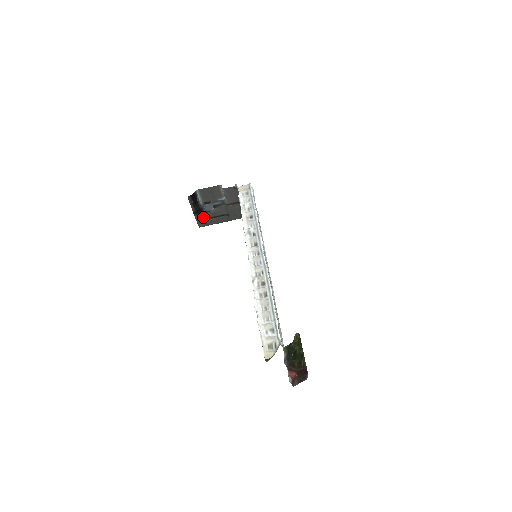
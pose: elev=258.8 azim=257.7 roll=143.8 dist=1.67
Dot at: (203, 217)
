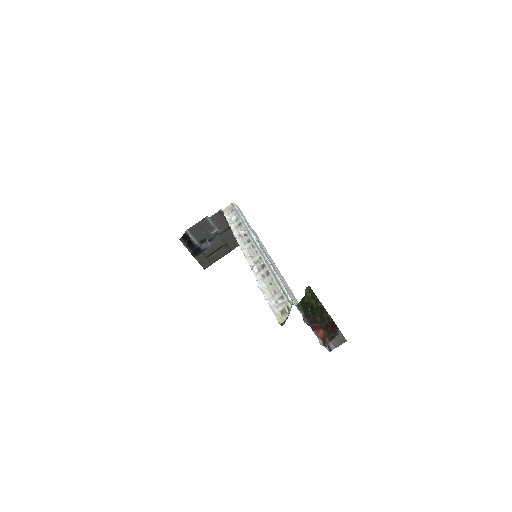
Dot at: (203, 256)
